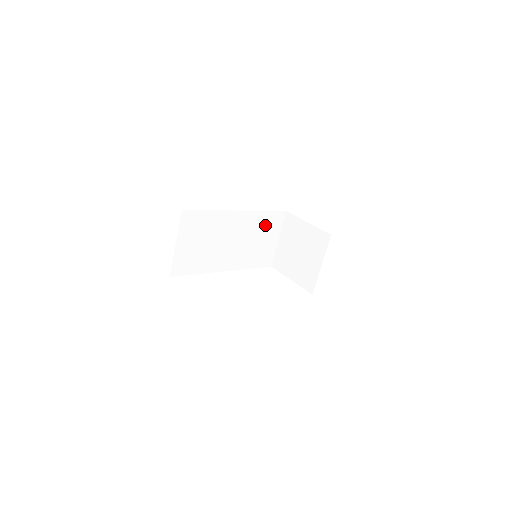
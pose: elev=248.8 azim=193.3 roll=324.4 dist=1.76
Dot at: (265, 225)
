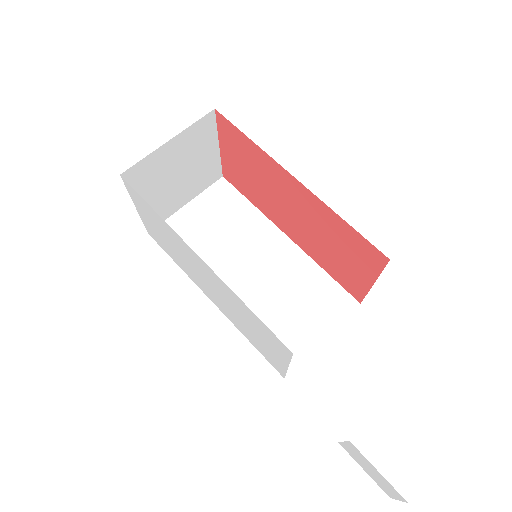
Dot at: (313, 293)
